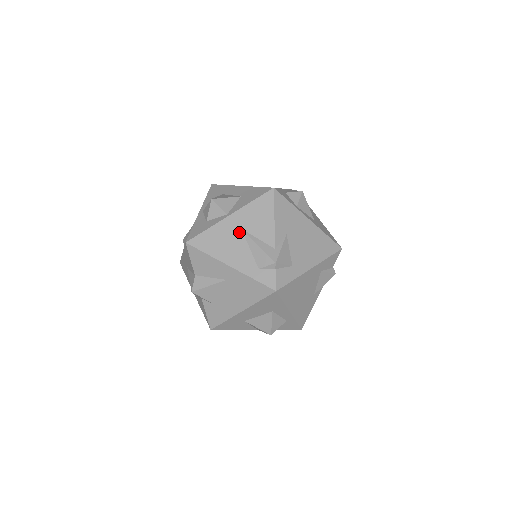
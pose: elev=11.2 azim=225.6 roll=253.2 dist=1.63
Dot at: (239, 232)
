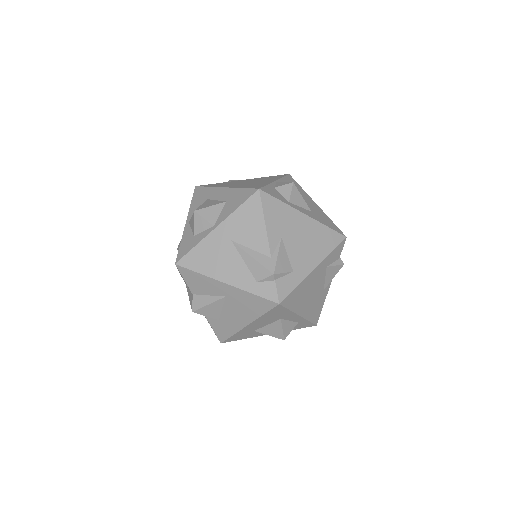
Dot at: (229, 244)
